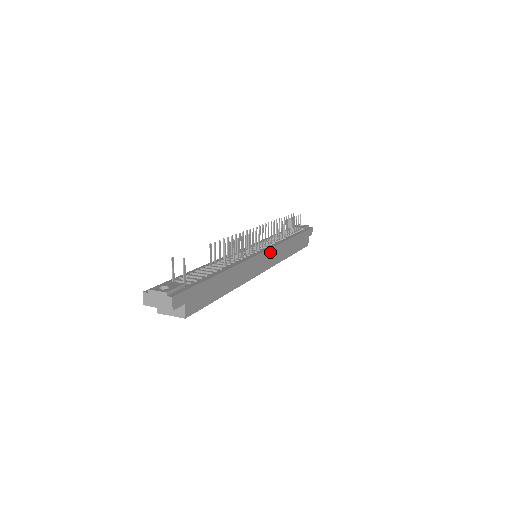
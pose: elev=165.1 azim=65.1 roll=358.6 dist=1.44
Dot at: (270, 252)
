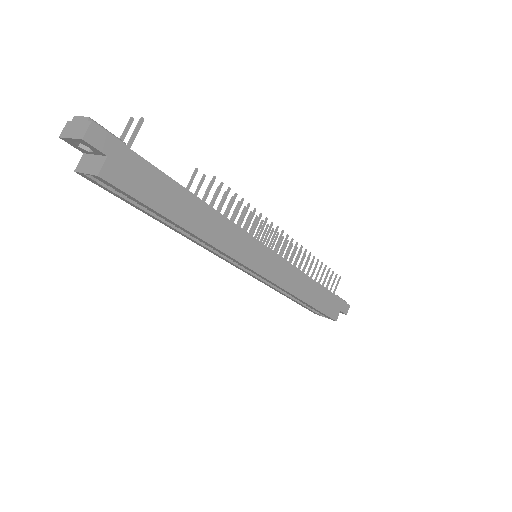
Dot at: (275, 259)
